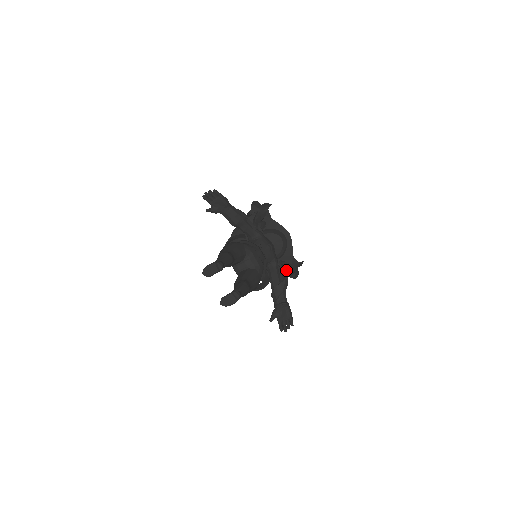
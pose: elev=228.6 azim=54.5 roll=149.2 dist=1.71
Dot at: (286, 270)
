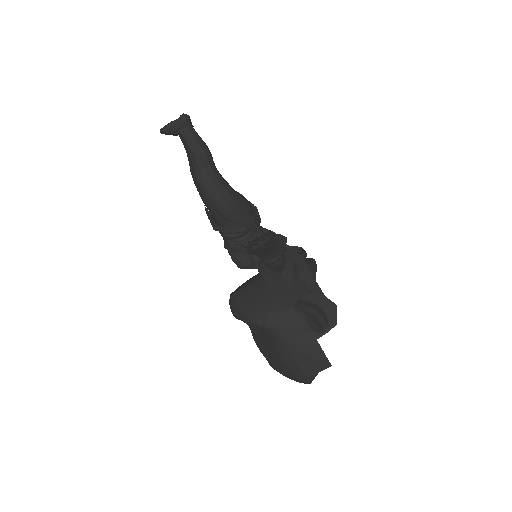
Dot at: (295, 266)
